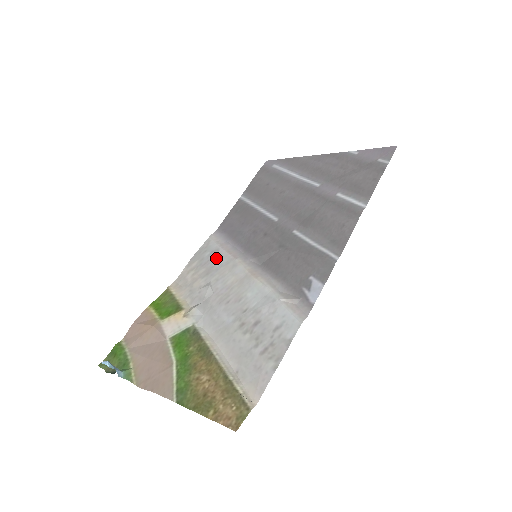
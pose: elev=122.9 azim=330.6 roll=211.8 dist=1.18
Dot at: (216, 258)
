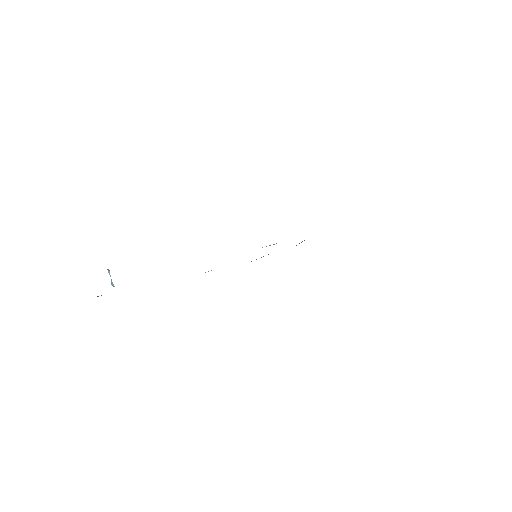
Dot at: occluded
